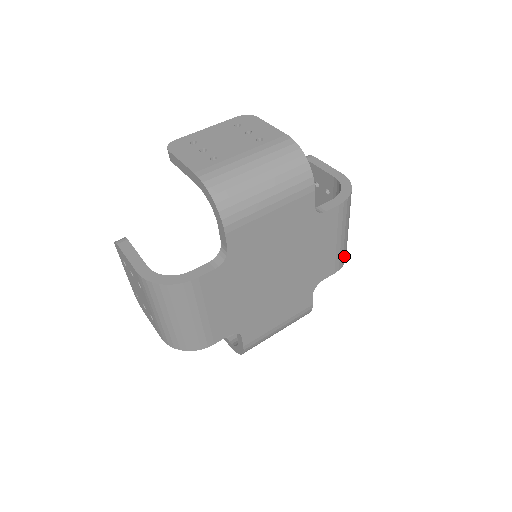
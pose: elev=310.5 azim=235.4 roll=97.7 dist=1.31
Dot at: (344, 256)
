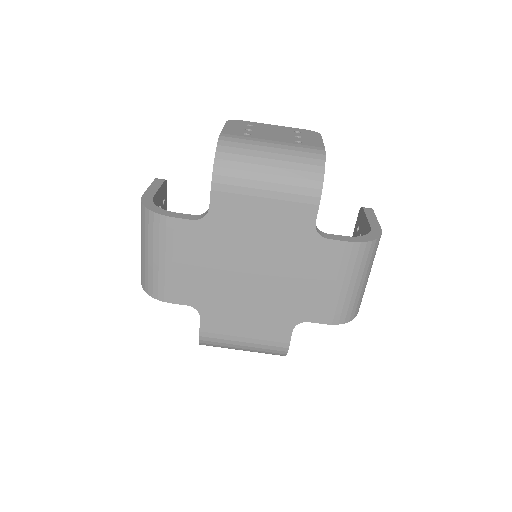
Dot at: (345, 314)
